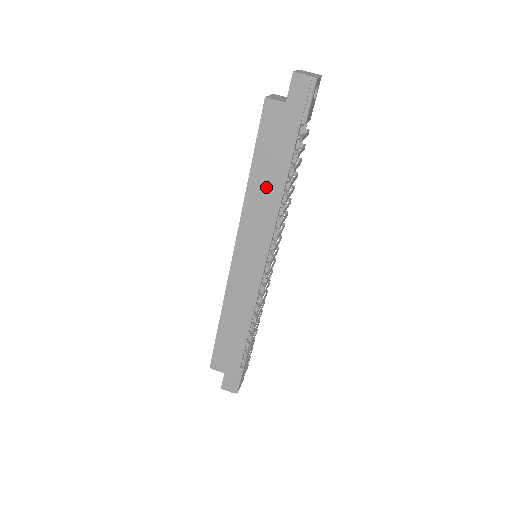
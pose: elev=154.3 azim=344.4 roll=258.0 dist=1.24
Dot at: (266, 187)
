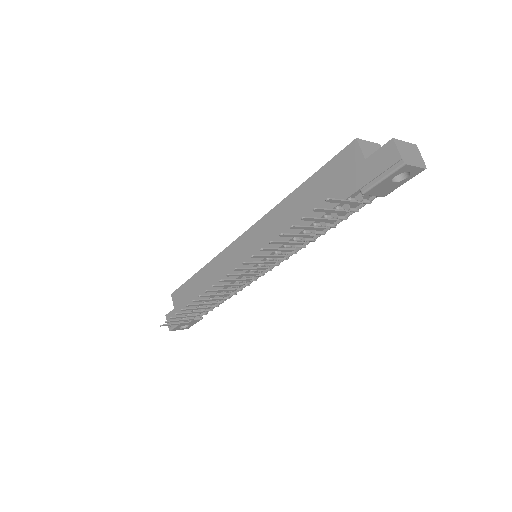
Dot at: (297, 212)
